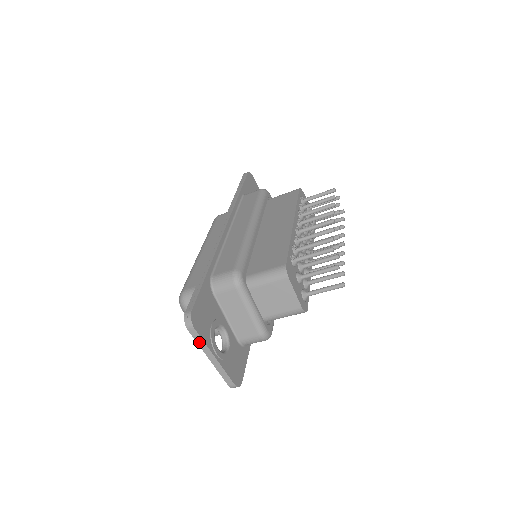
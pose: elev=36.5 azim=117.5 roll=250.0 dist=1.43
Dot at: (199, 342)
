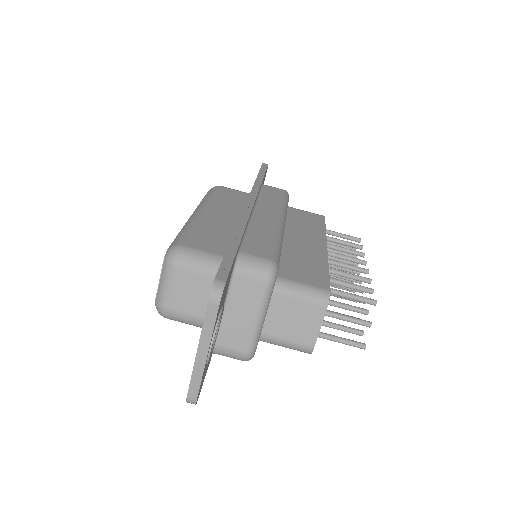
Dot at: (206, 325)
